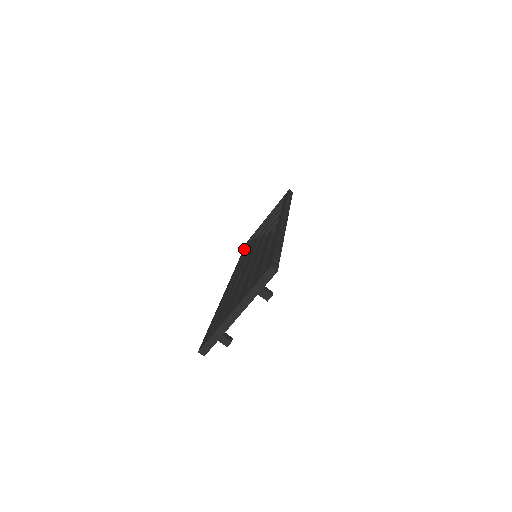
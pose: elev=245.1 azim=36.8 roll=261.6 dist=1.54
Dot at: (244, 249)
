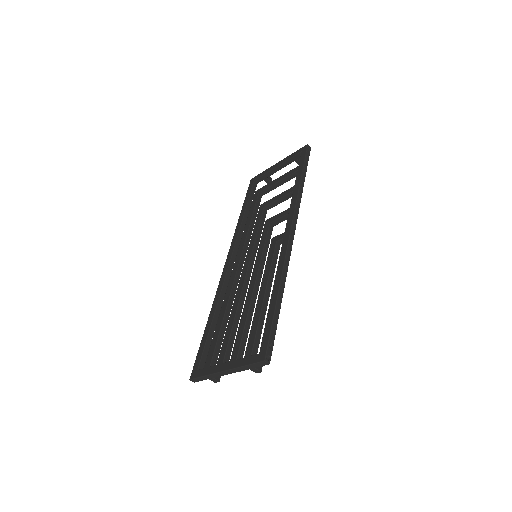
Dot at: (247, 199)
